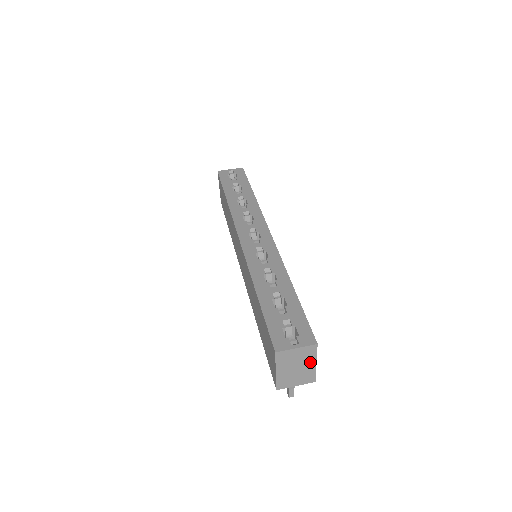
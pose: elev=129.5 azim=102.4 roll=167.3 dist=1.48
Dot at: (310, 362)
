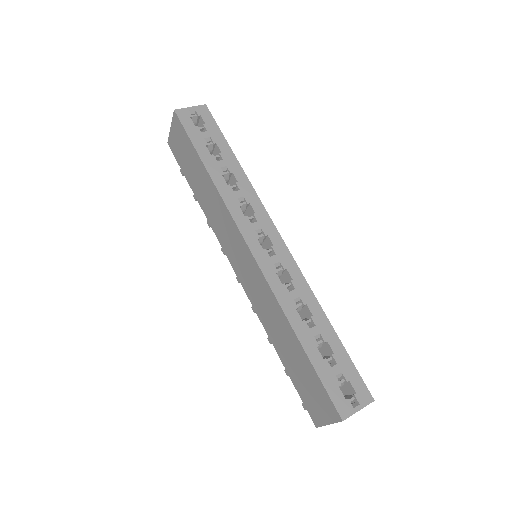
Dot at: occluded
